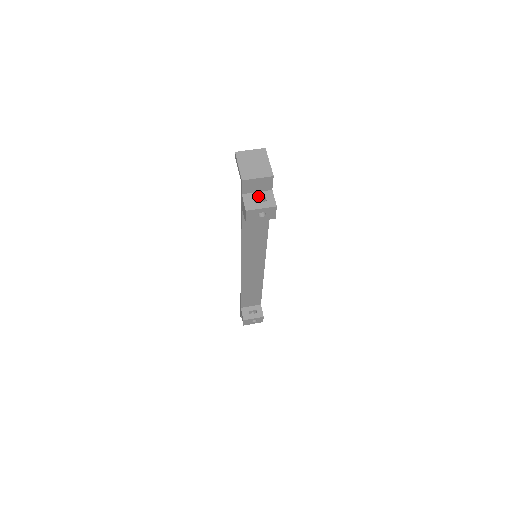
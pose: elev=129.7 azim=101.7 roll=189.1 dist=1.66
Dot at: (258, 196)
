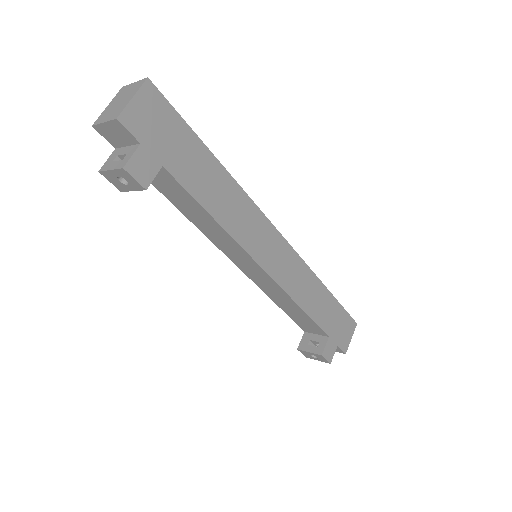
Dot at: (123, 152)
